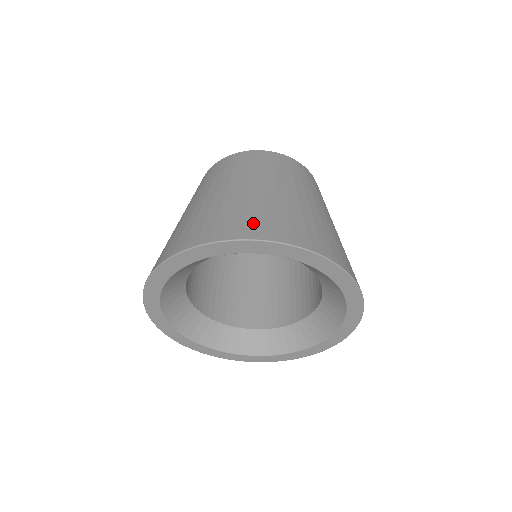
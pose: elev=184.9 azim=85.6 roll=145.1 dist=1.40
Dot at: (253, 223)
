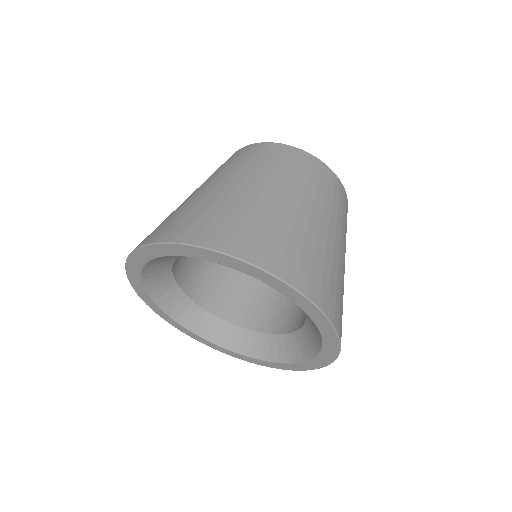
Dot at: (213, 228)
